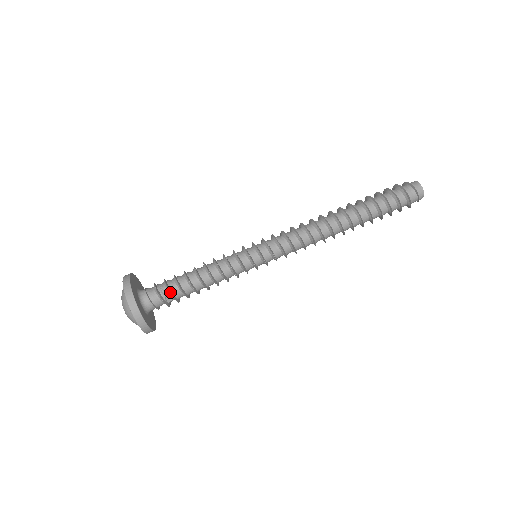
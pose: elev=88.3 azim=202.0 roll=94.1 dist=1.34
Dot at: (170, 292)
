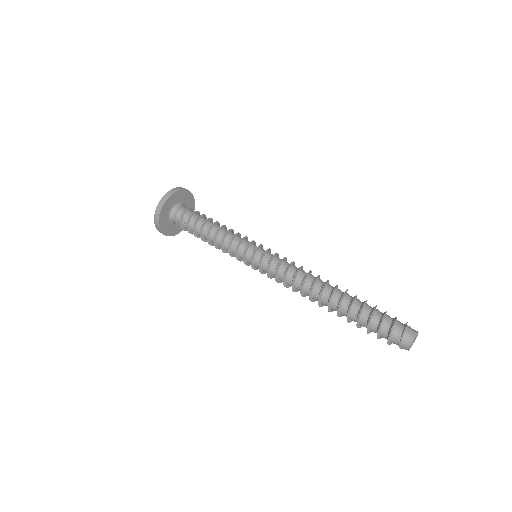
Dot at: (188, 231)
